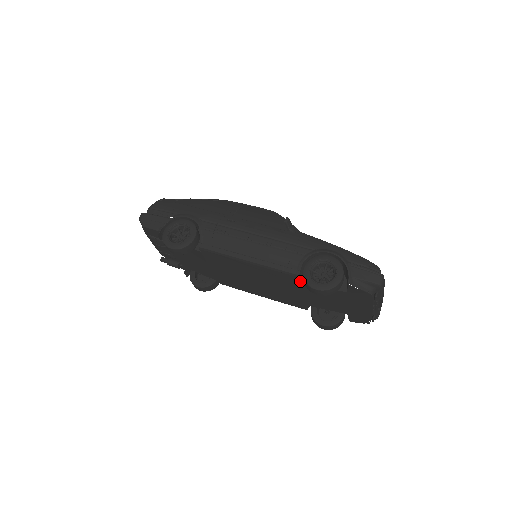
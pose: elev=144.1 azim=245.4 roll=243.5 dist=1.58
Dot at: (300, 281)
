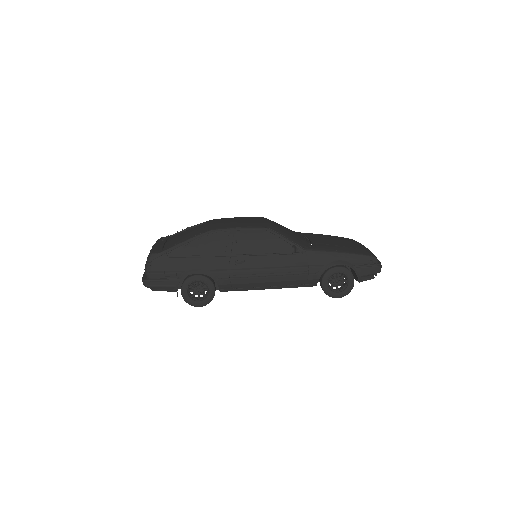
Dot at: occluded
